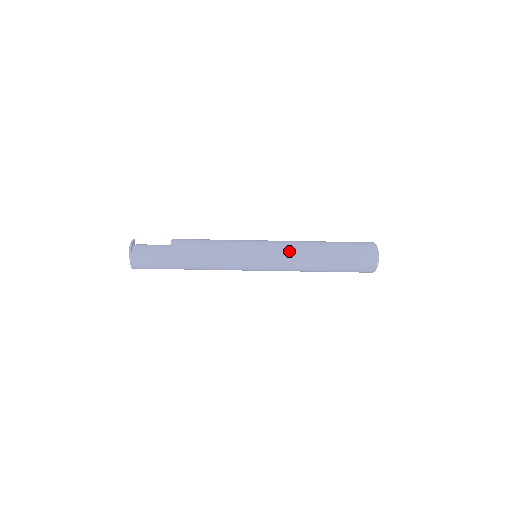
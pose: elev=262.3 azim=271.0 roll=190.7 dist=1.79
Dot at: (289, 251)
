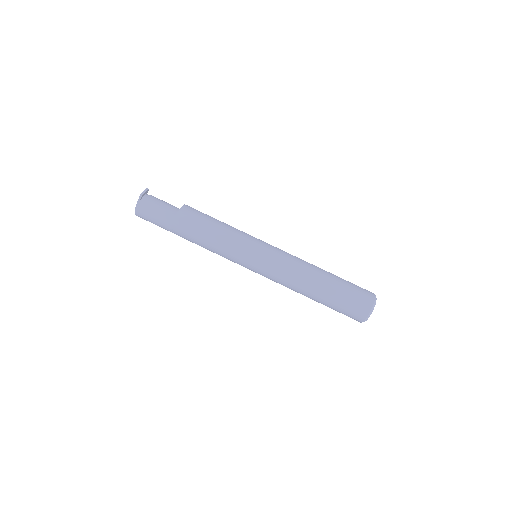
Dot at: (287, 268)
